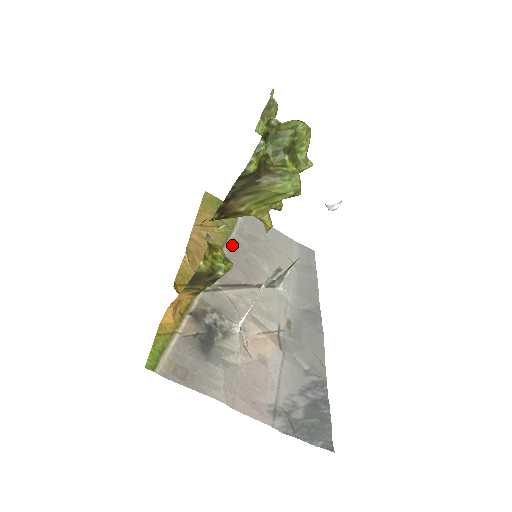
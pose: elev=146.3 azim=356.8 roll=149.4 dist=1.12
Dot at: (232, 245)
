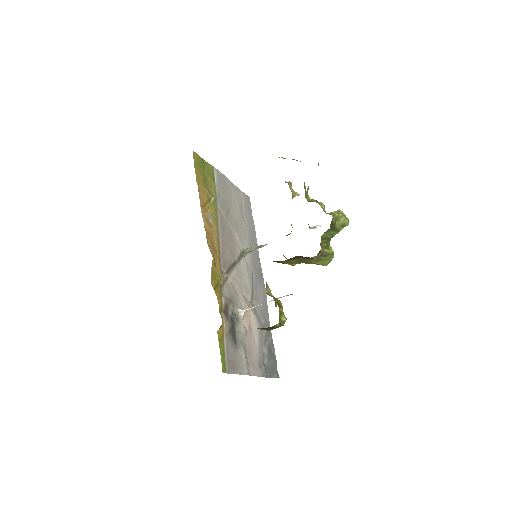
Dot at: (221, 221)
